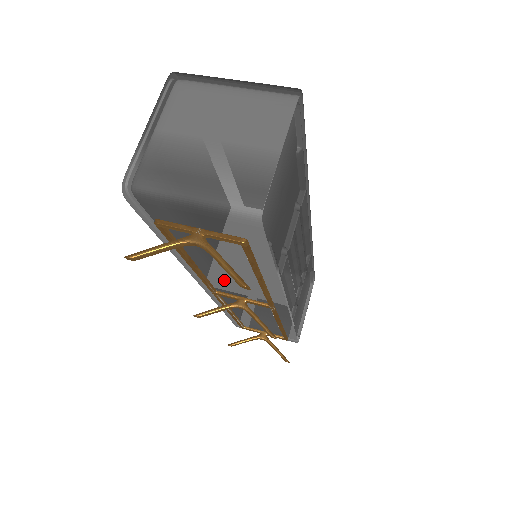
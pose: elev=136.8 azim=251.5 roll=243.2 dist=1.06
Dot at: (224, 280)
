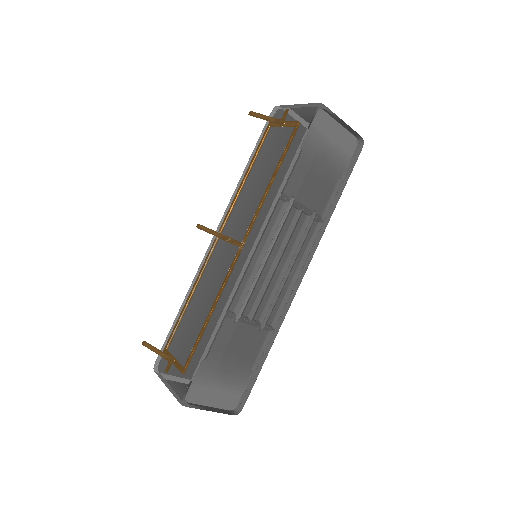
Dot at: (239, 216)
